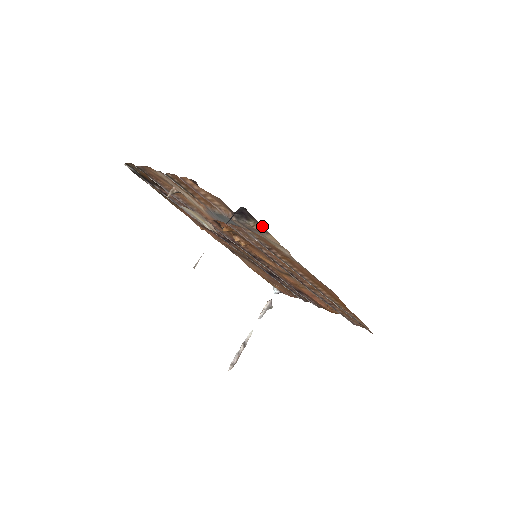
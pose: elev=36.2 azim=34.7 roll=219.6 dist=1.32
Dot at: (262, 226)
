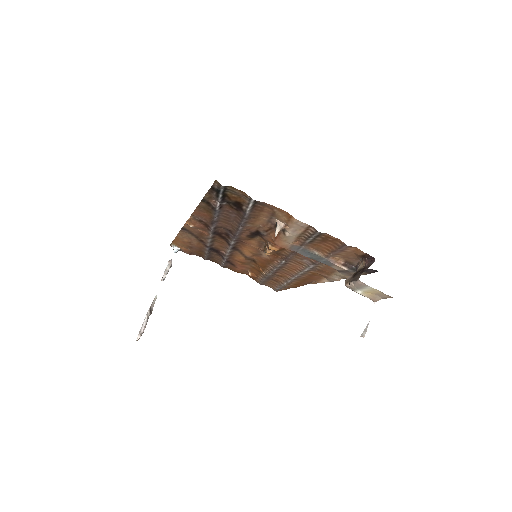
Dot at: (362, 274)
